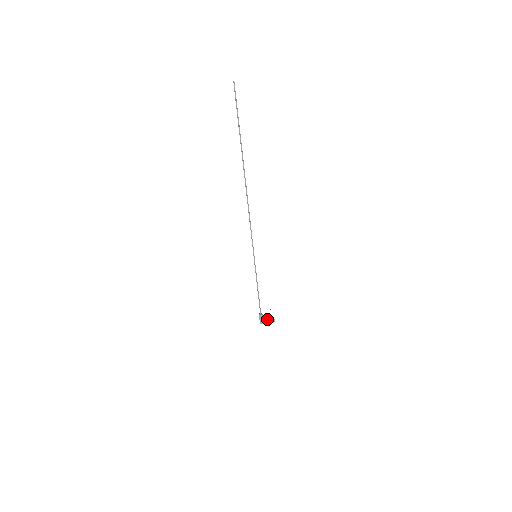
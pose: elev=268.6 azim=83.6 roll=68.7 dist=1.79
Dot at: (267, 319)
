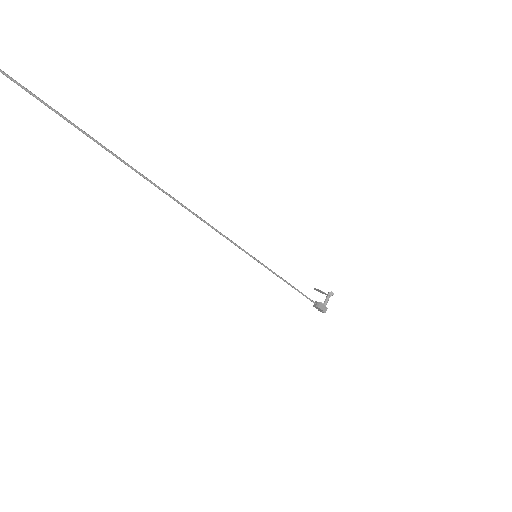
Dot at: (325, 301)
